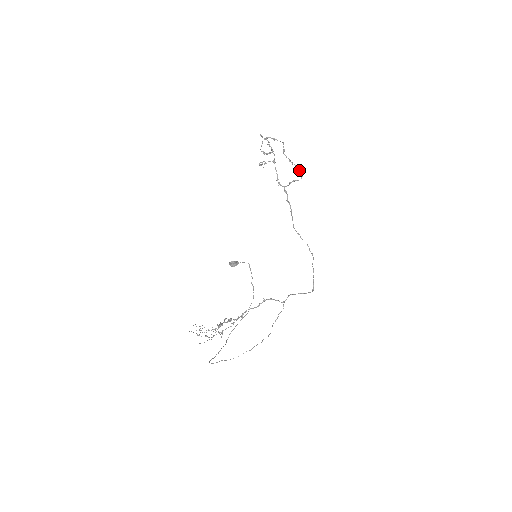
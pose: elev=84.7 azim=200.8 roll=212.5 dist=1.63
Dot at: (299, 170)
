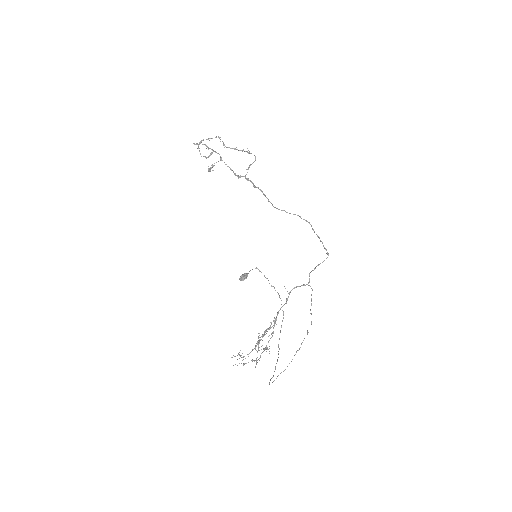
Dot at: (248, 152)
